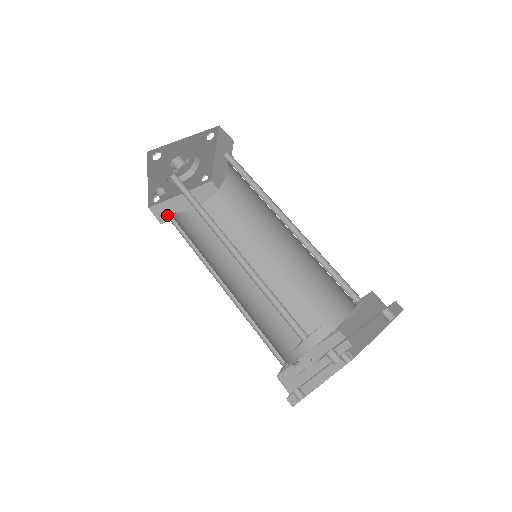
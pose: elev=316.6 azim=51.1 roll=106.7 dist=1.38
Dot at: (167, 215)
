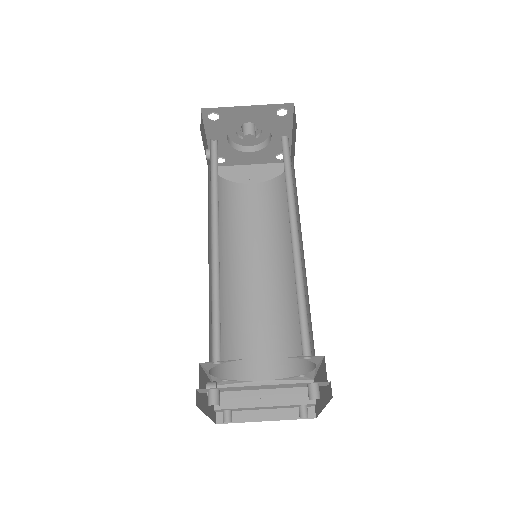
Dot at: occluded
